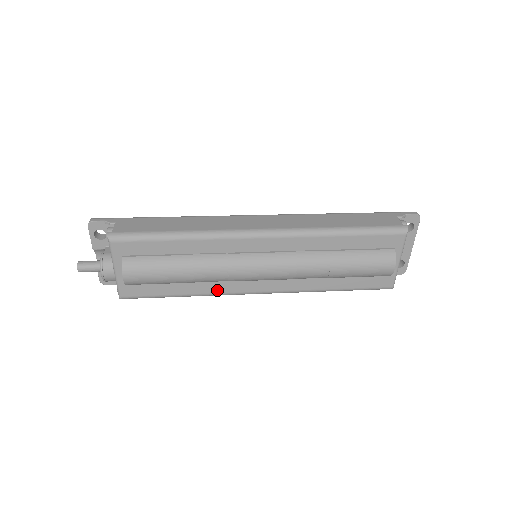
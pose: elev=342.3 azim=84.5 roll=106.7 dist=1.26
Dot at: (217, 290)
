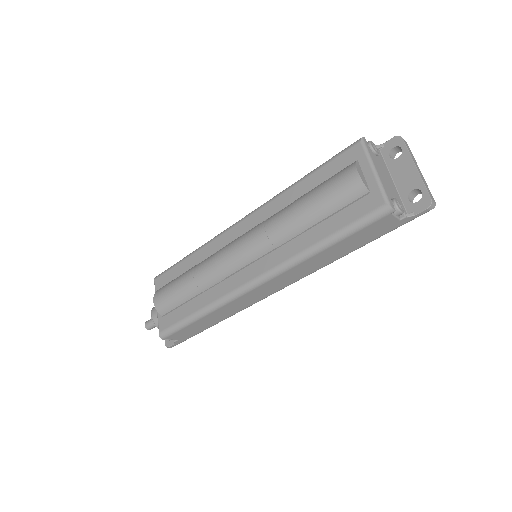
Dot at: (219, 294)
